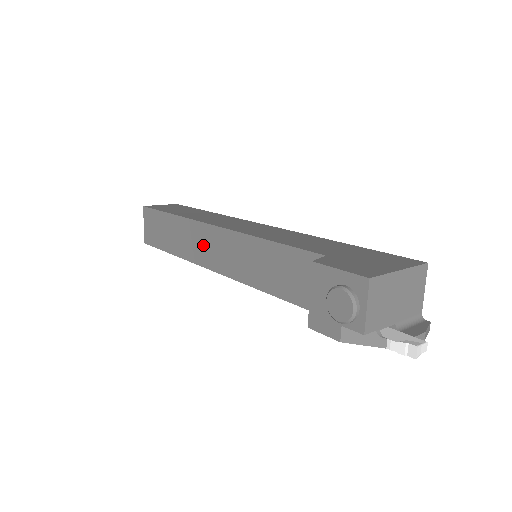
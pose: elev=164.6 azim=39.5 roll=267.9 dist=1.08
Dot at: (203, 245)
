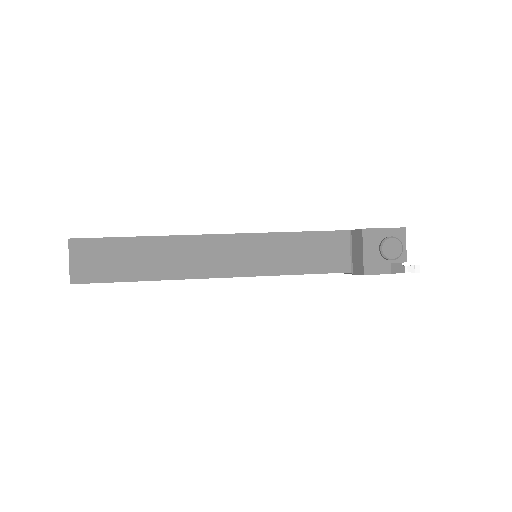
Dot at: (202, 256)
